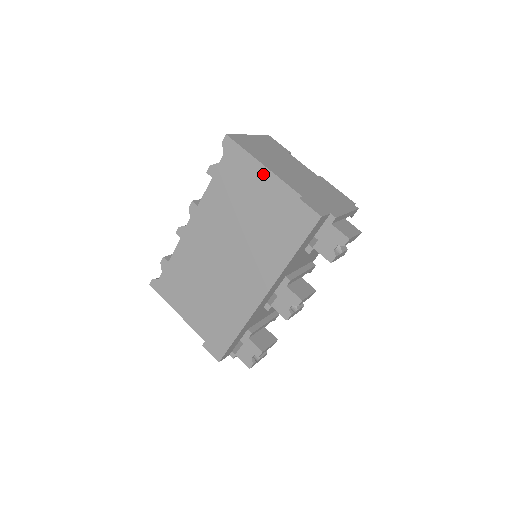
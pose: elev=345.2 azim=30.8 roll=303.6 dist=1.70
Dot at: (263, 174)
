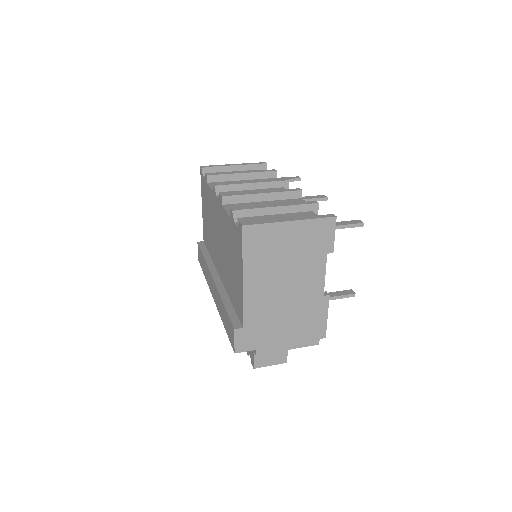
Dot at: (240, 281)
